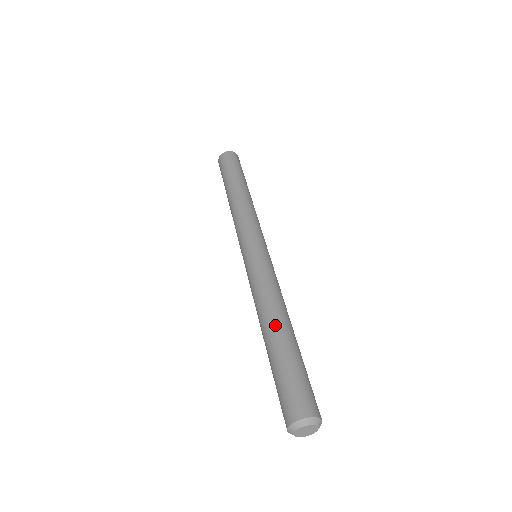
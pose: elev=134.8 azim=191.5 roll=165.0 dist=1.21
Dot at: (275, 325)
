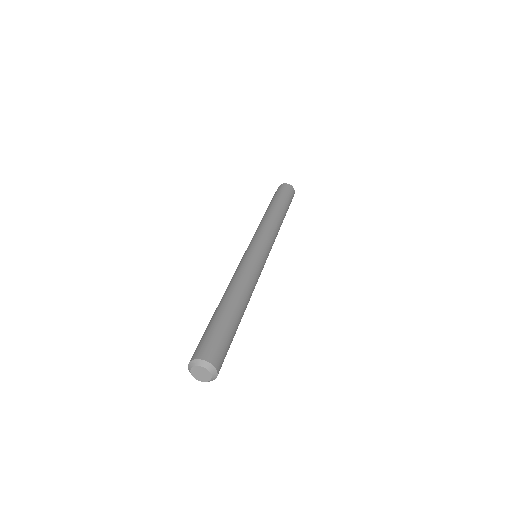
Dot at: (220, 301)
